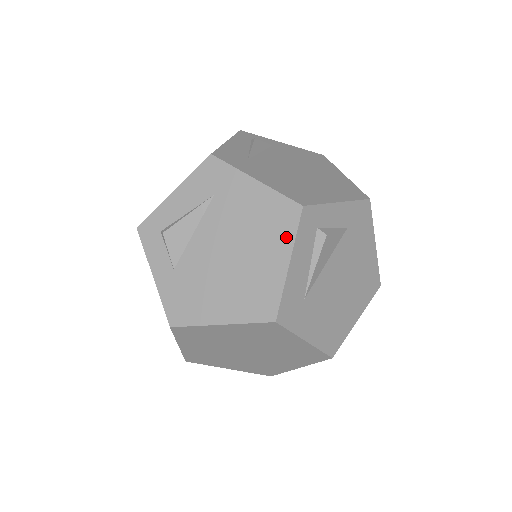
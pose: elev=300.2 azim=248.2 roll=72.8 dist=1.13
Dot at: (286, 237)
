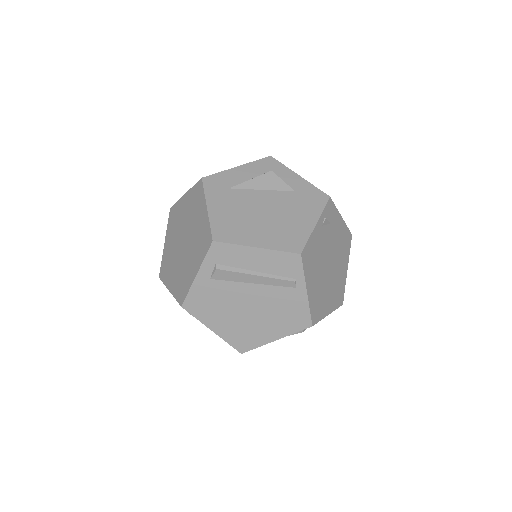
Dot at: occluded
